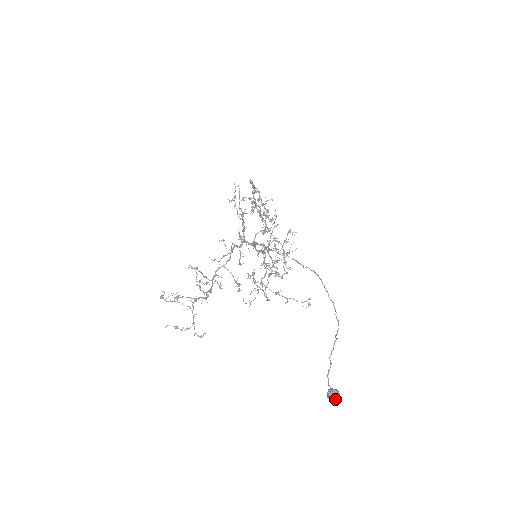
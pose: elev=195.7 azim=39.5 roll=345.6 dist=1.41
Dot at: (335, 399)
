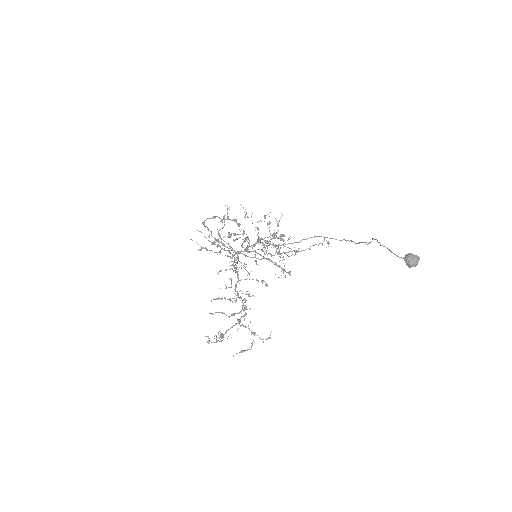
Dot at: (416, 260)
